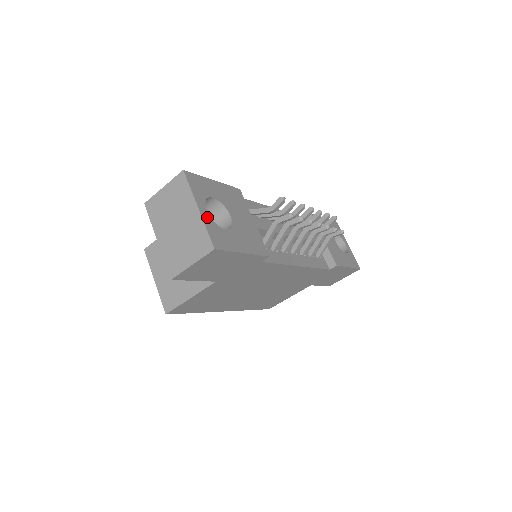
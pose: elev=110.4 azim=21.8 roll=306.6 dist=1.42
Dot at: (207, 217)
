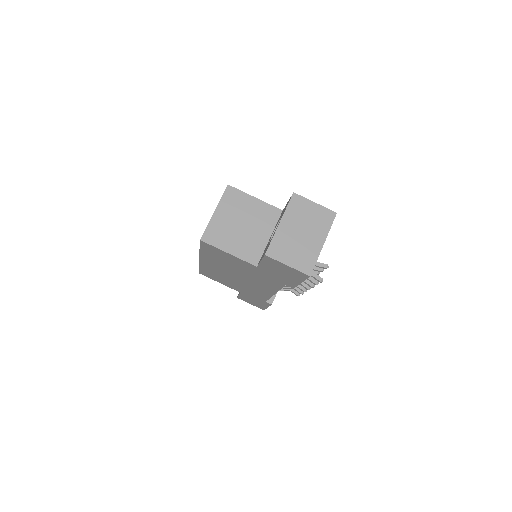
Dot at: occluded
